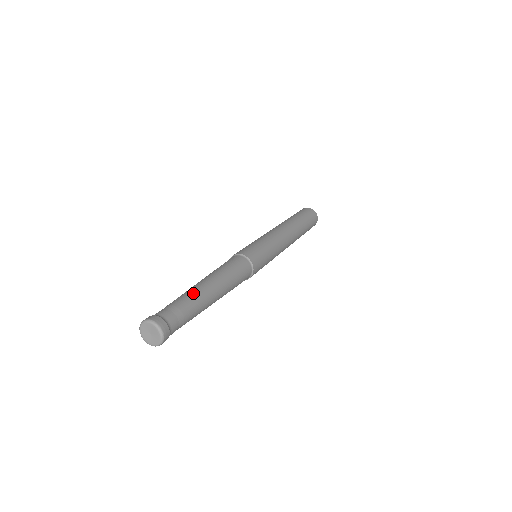
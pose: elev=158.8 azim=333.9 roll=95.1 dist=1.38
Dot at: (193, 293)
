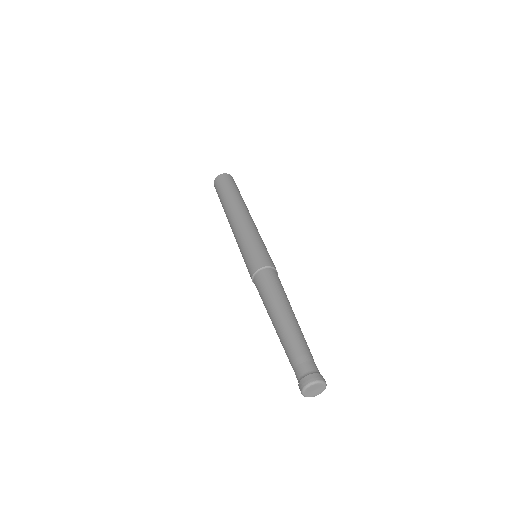
Dot at: (289, 335)
